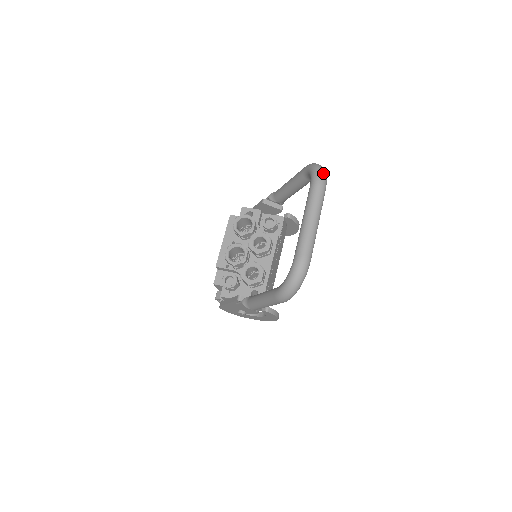
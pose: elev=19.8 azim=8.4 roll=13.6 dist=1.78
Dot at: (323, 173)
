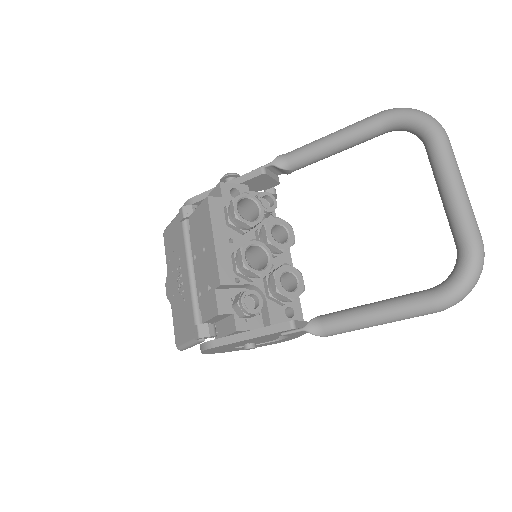
Dot at: (436, 120)
